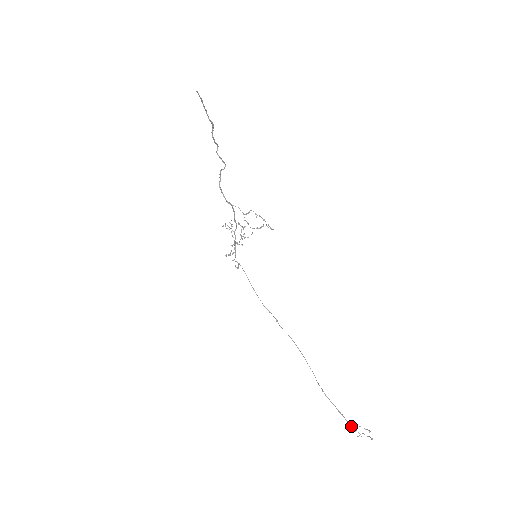
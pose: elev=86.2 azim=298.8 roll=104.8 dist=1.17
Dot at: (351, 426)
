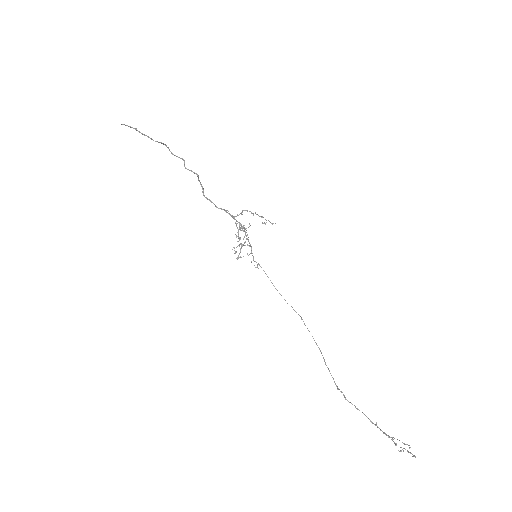
Dot at: occluded
